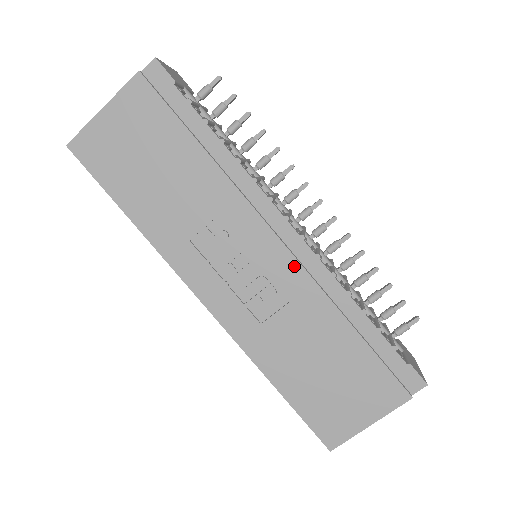
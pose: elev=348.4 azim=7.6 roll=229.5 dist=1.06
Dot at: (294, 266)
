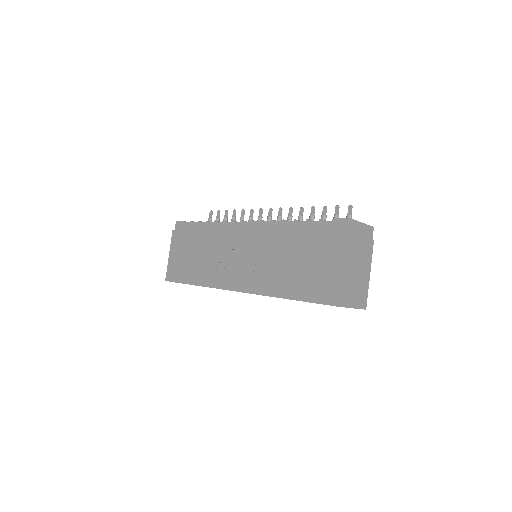
Dot at: (254, 234)
